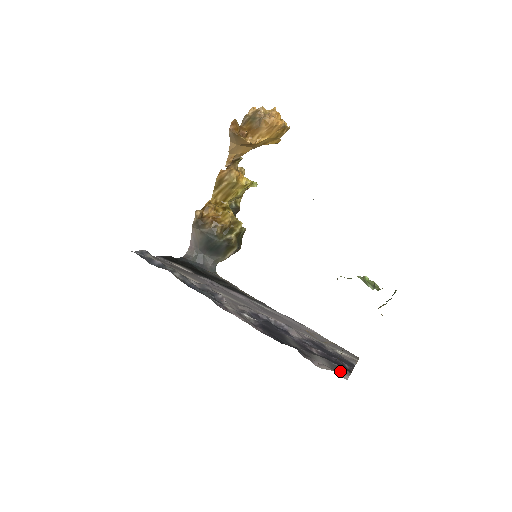
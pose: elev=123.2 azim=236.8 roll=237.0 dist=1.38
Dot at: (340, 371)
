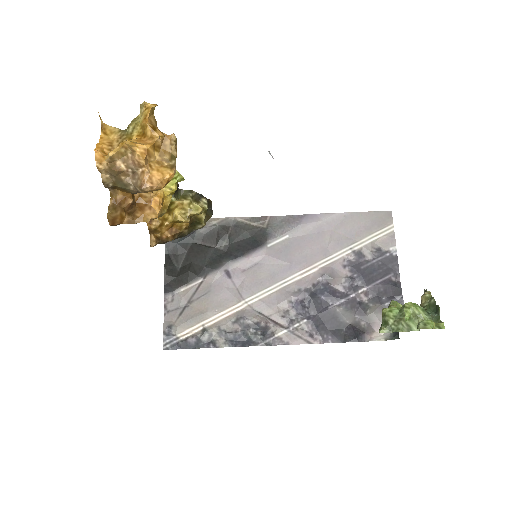
Dot at: occluded
